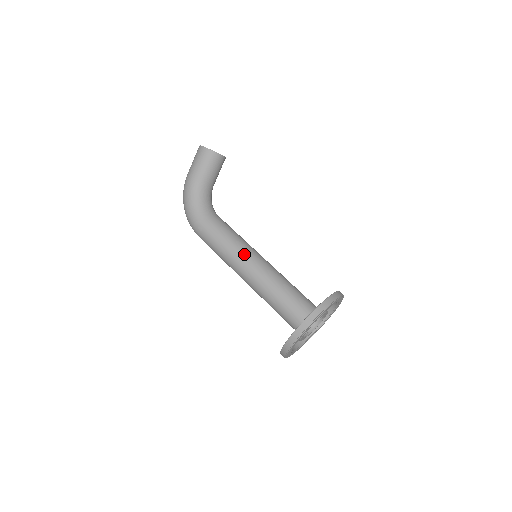
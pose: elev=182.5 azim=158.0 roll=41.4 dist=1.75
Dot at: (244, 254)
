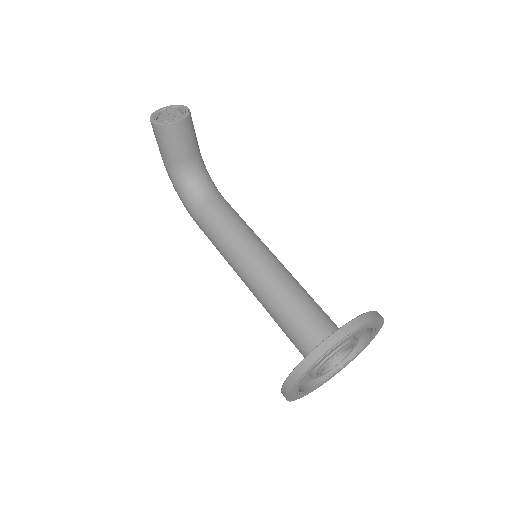
Dot at: (236, 261)
